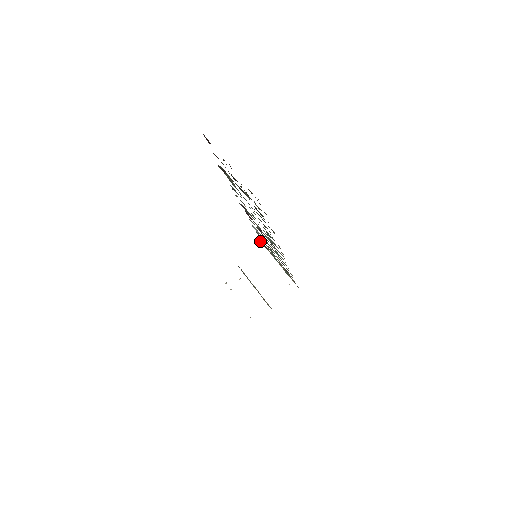
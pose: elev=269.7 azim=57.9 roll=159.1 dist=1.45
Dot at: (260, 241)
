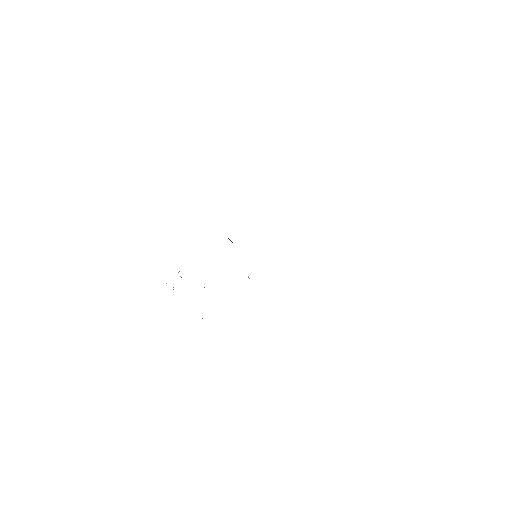
Dot at: occluded
